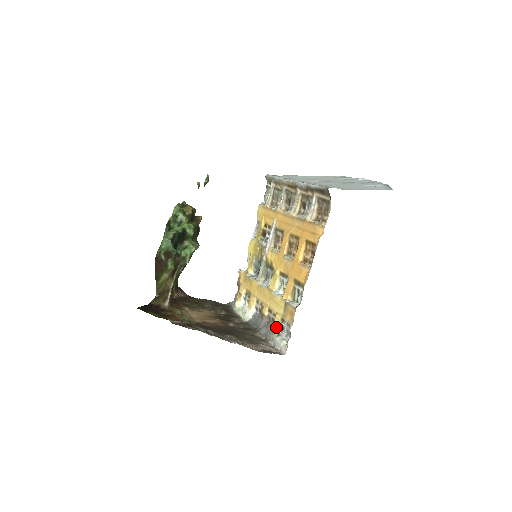
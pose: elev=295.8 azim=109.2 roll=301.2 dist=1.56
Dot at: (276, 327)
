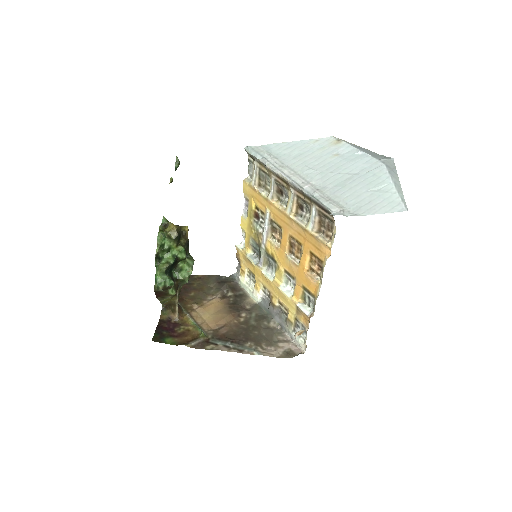
Dot at: (290, 323)
